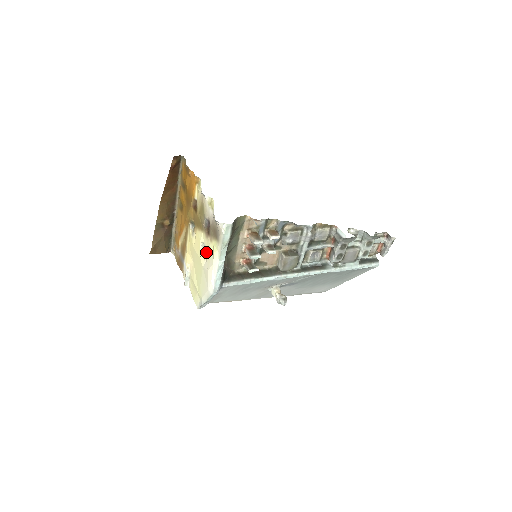
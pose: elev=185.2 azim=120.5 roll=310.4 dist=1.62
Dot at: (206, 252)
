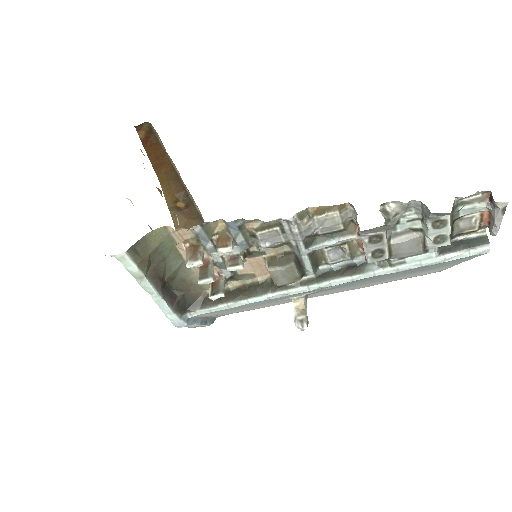
Dot at: occluded
